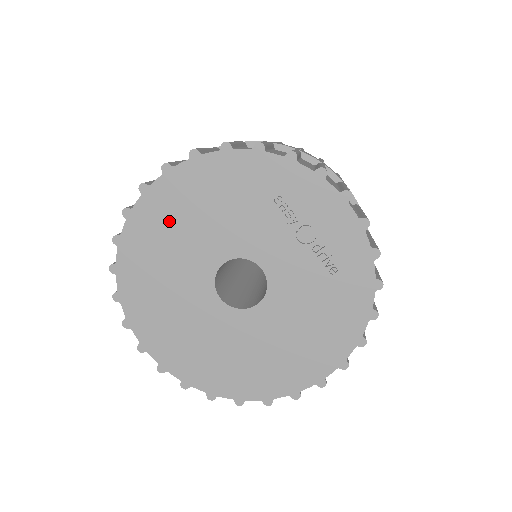
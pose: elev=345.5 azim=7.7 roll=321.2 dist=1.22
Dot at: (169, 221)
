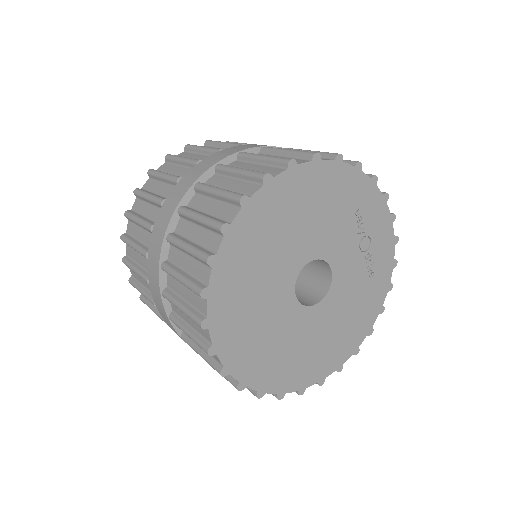
Dot at: (279, 216)
